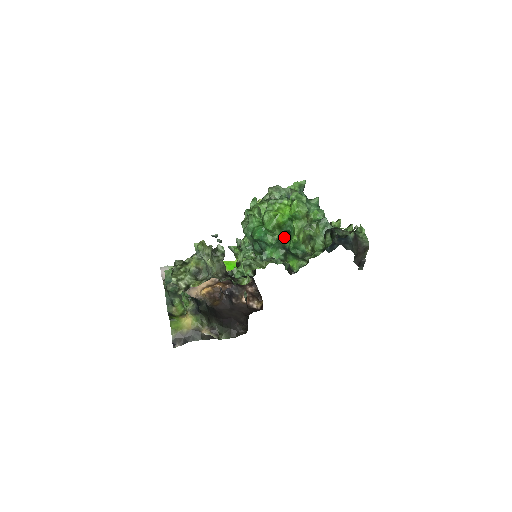
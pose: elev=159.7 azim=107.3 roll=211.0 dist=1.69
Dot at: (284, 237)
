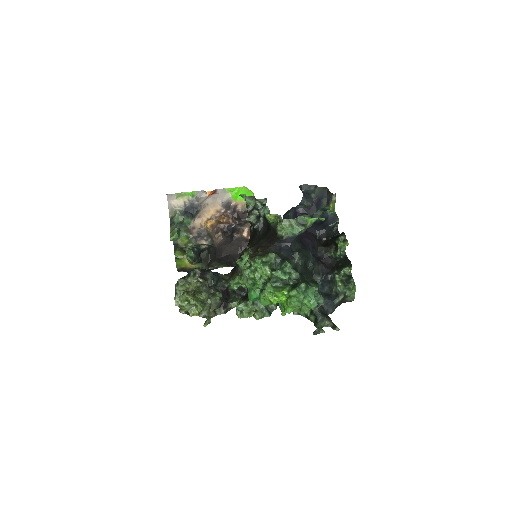
Dot at: occluded
